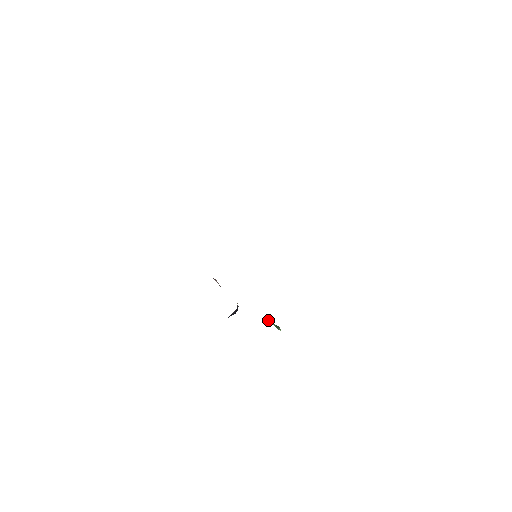
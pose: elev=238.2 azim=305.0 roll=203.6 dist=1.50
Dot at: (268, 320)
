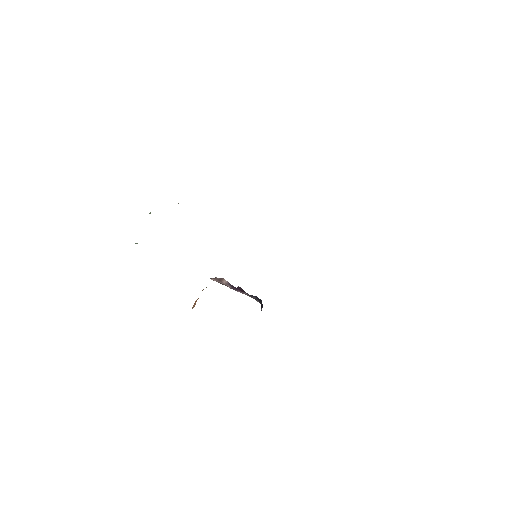
Dot at: occluded
